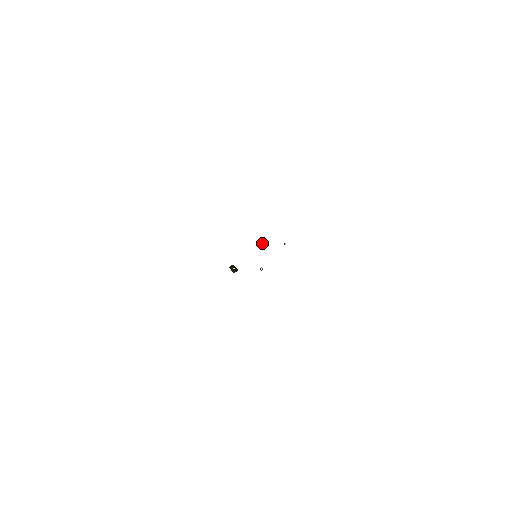
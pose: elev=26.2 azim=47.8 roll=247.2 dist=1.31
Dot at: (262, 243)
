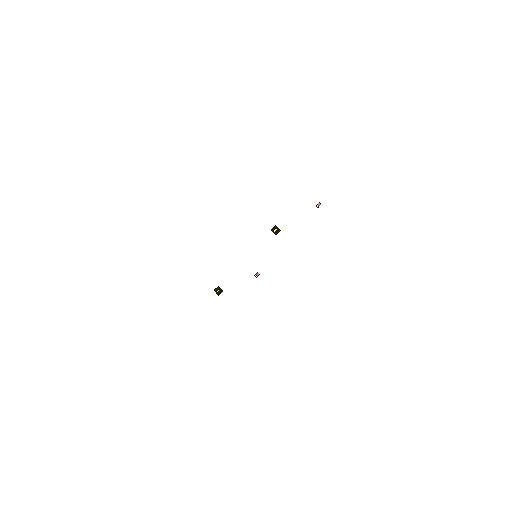
Dot at: (273, 227)
